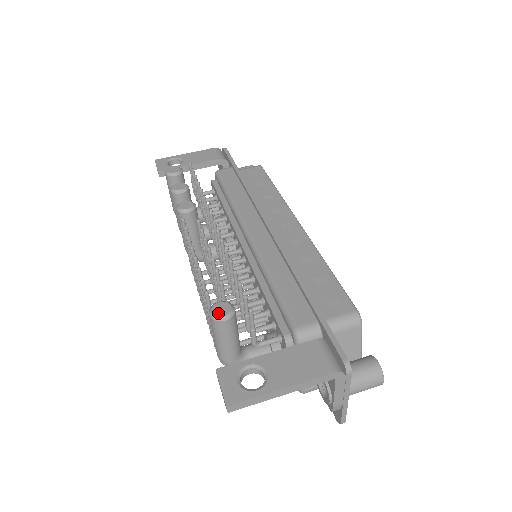
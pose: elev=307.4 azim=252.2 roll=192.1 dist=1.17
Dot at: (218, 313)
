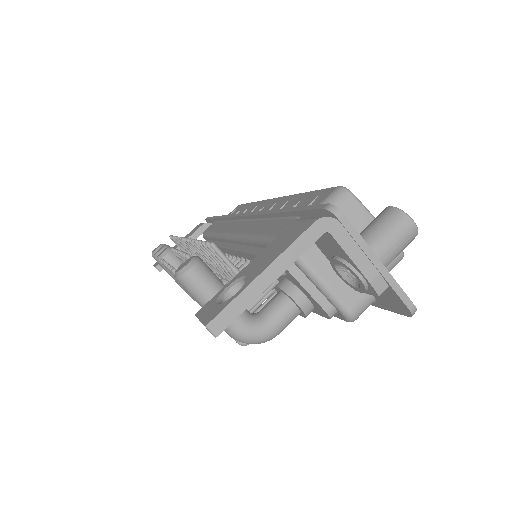
Dot at: (180, 268)
